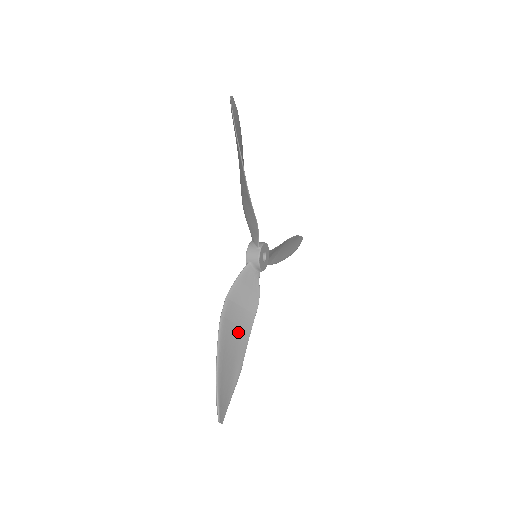
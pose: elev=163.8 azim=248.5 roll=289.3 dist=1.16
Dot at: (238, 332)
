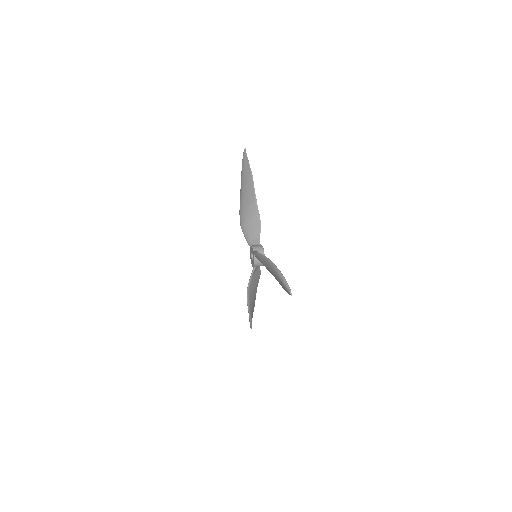
Dot at: (254, 296)
